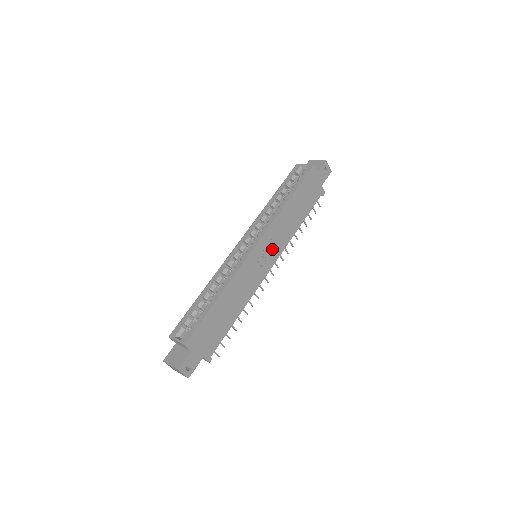
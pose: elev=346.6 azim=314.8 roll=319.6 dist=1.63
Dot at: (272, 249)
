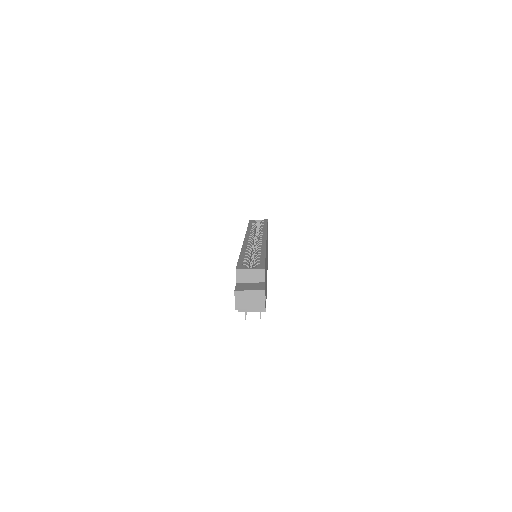
Dot at: occluded
